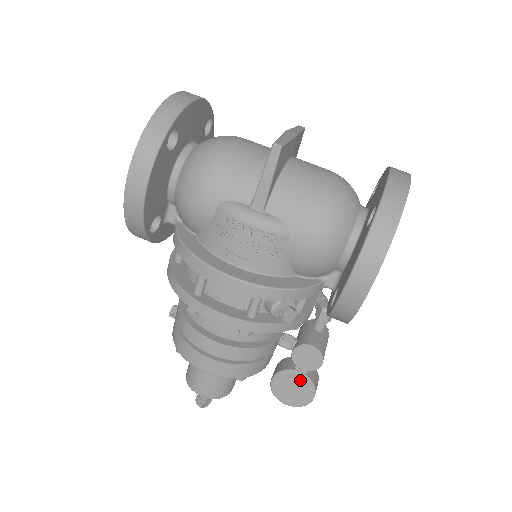
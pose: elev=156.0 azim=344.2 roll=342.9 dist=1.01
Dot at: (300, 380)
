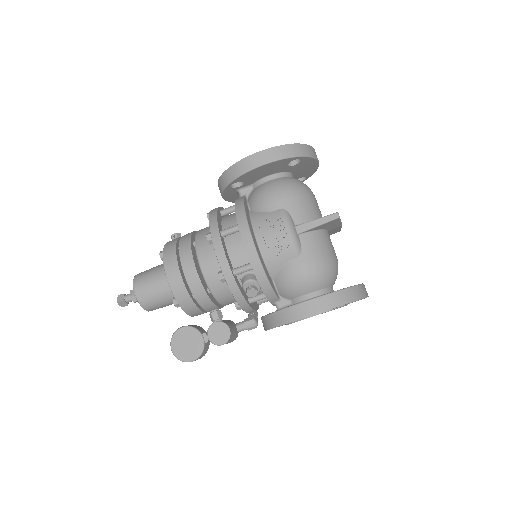
Dot at: (198, 343)
